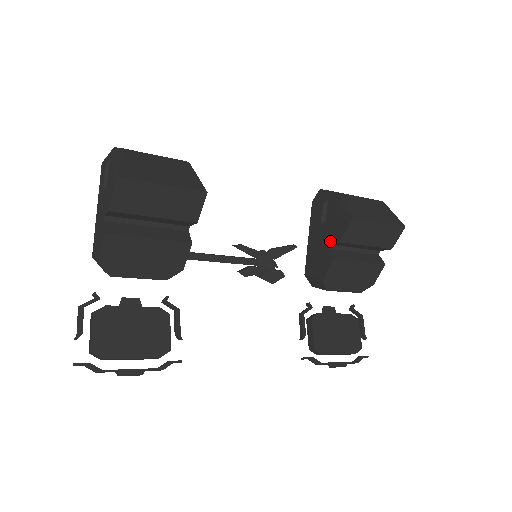
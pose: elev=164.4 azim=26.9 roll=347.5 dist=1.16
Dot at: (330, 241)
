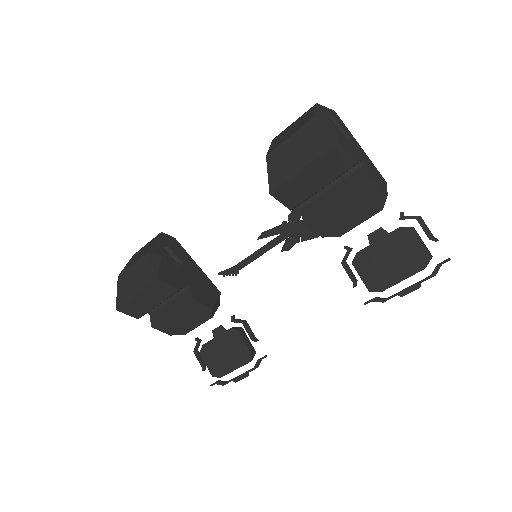
Dot at: occluded
